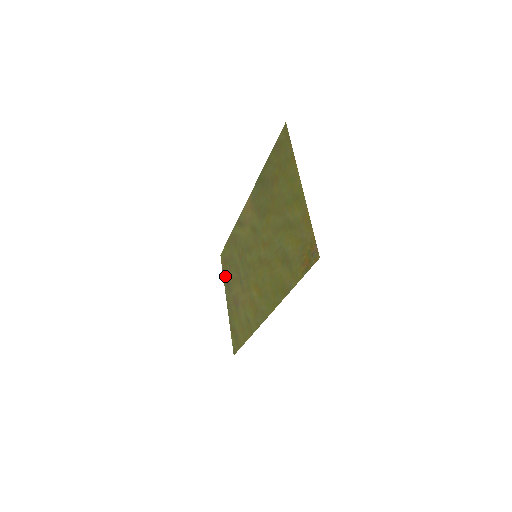
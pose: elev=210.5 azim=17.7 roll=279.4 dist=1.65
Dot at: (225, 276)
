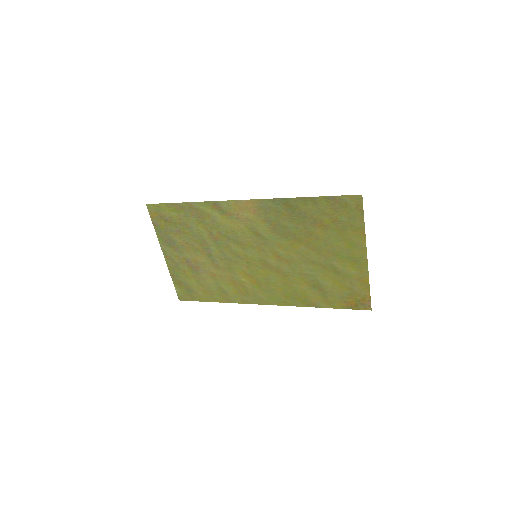
Dot at: (162, 232)
